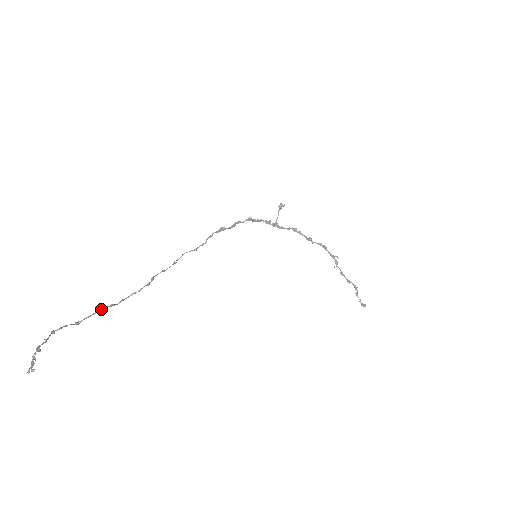
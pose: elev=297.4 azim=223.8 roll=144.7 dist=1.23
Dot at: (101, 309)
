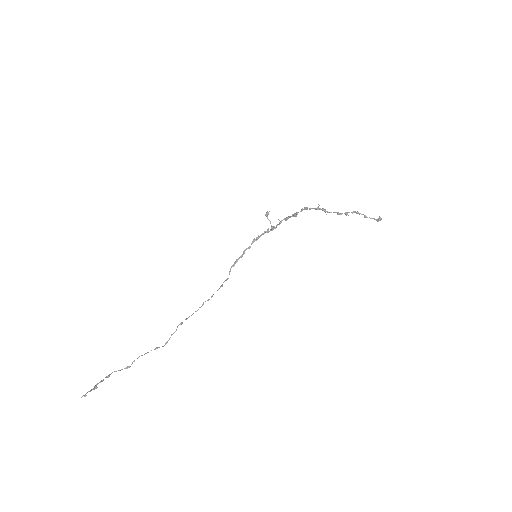
Dot at: (146, 353)
